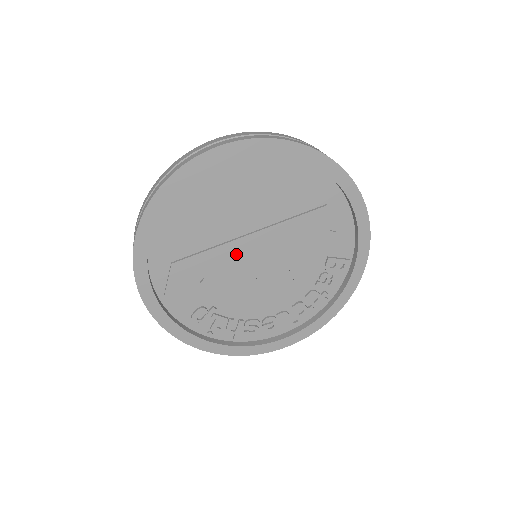
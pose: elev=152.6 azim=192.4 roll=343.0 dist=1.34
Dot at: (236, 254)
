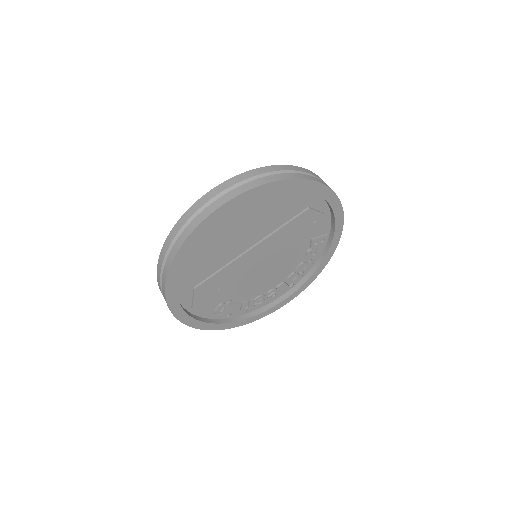
Dot at: (243, 264)
